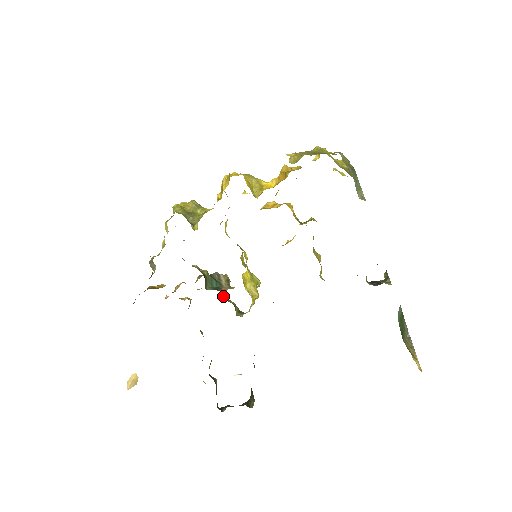
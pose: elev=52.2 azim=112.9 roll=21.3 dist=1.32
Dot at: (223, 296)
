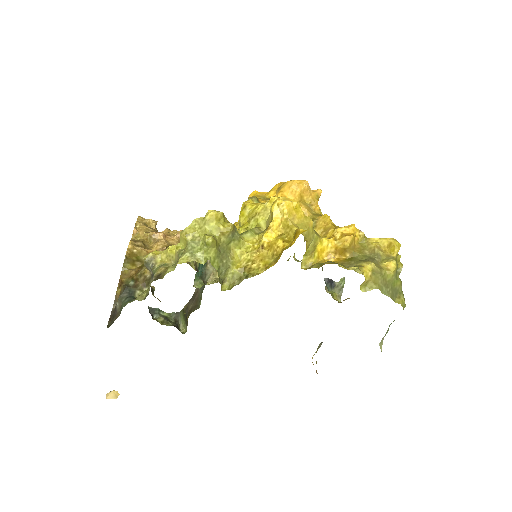
Dot at: occluded
